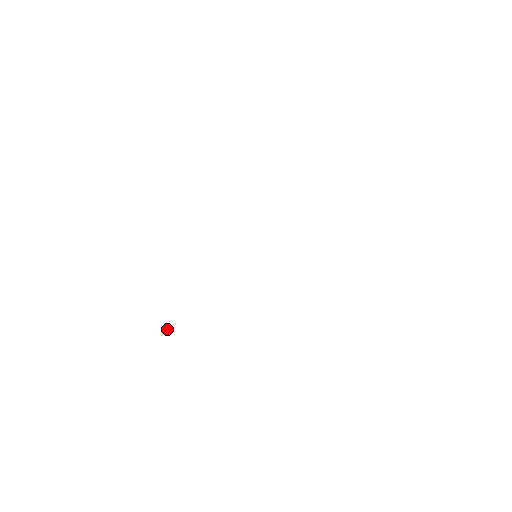
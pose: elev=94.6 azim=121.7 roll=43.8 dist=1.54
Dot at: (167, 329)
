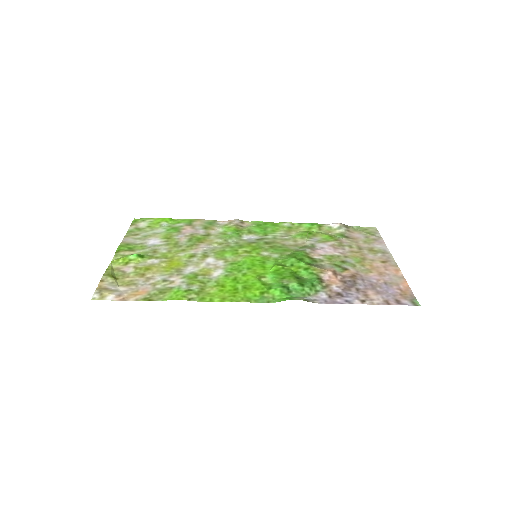
Dot at: (131, 241)
